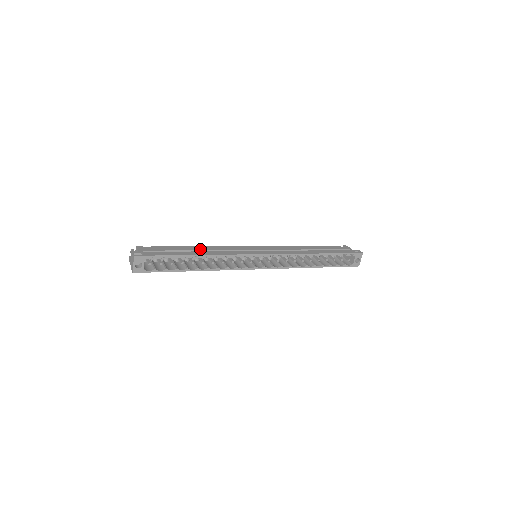
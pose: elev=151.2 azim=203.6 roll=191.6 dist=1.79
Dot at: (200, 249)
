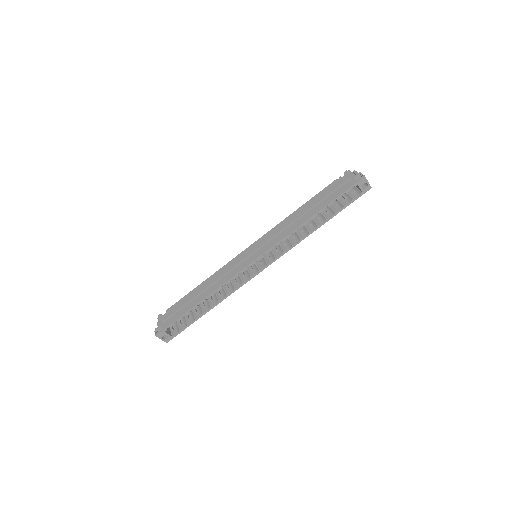
Dot at: (203, 288)
